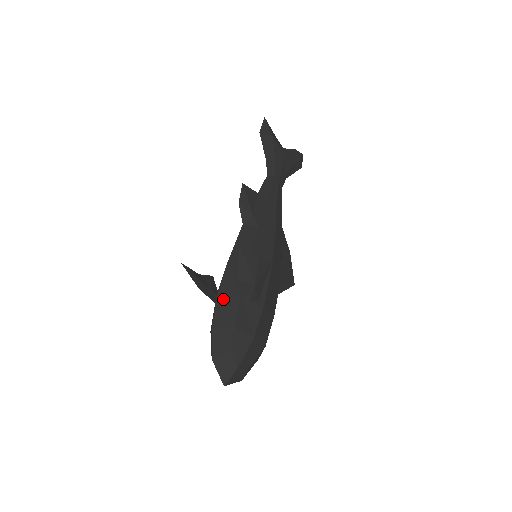
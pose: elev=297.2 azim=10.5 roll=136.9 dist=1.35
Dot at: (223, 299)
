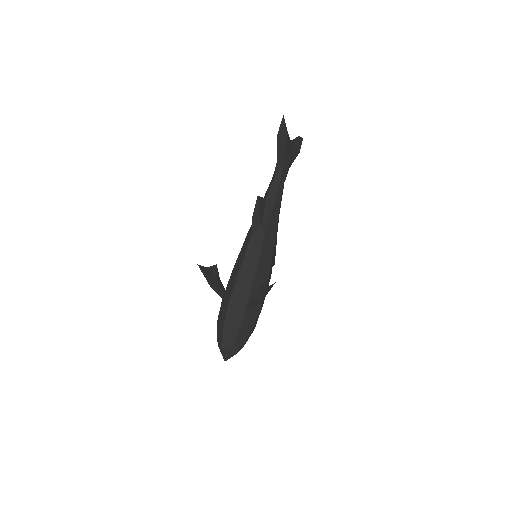
Dot at: (234, 306)
